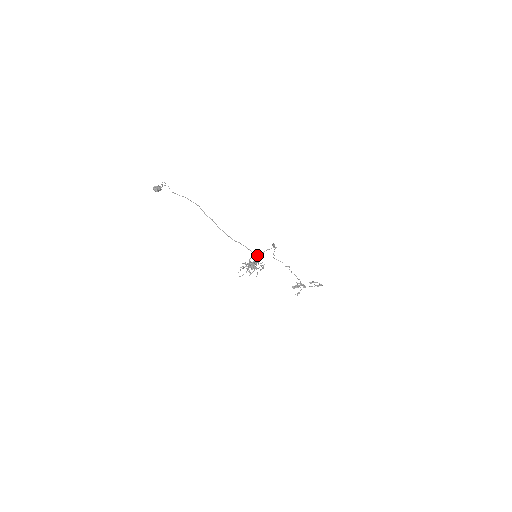
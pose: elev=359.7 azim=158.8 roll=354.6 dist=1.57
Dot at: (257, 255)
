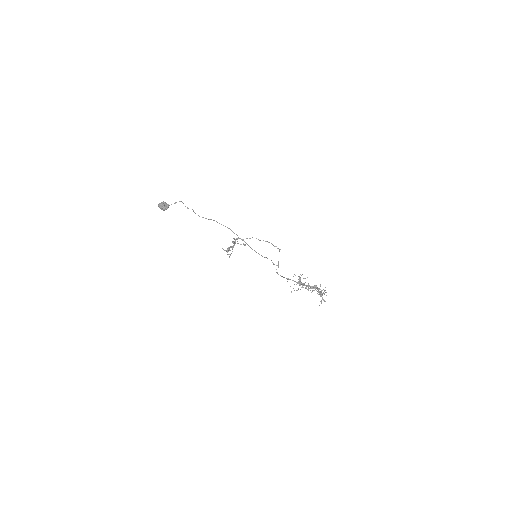
Dot at: (278, 264)
